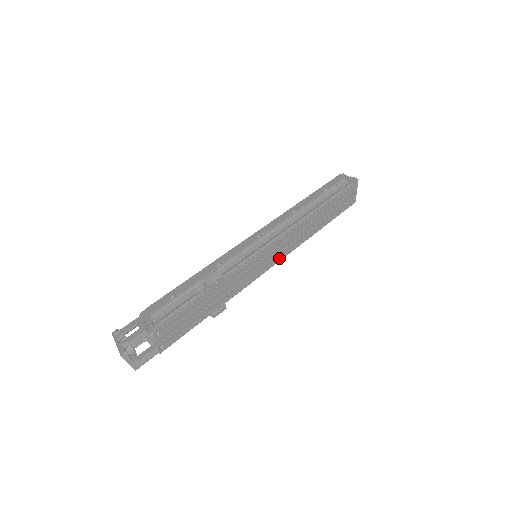
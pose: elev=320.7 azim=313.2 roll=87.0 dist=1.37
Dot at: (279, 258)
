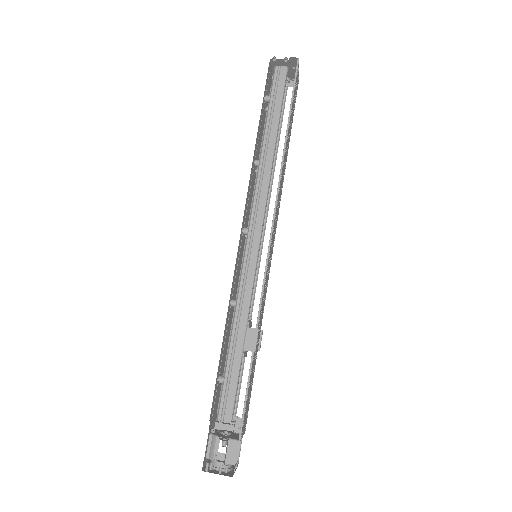
Dot at: occluded
